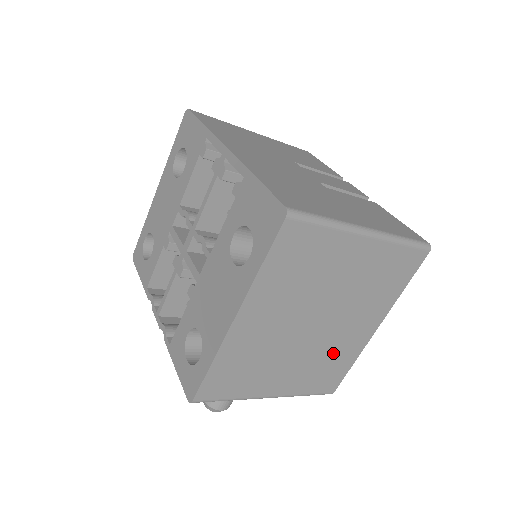
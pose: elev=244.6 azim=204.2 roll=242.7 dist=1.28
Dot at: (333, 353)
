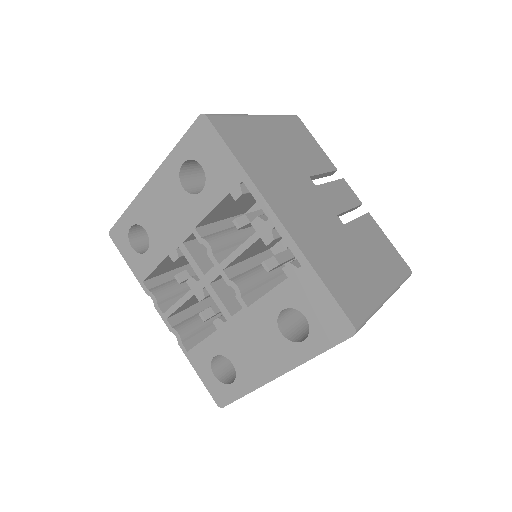
Dot at: occluded
